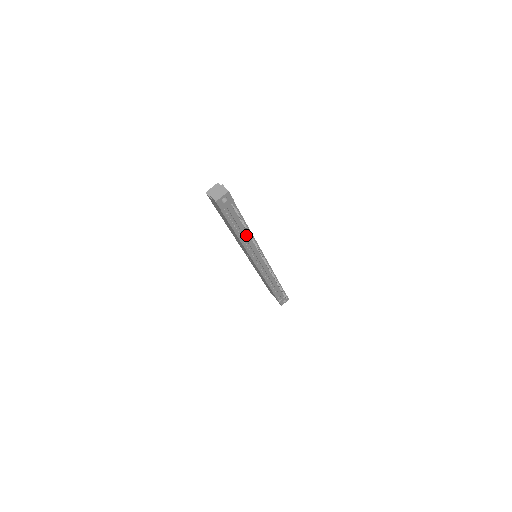
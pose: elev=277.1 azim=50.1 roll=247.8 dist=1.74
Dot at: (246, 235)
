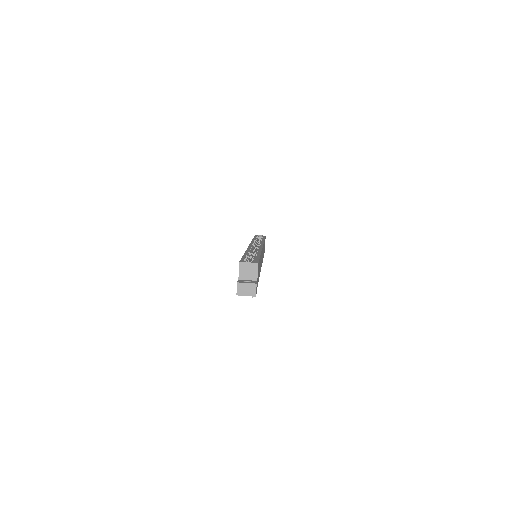
Dot at: occluded
